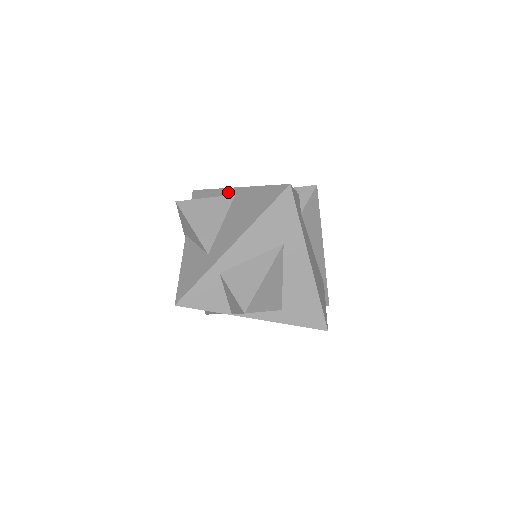
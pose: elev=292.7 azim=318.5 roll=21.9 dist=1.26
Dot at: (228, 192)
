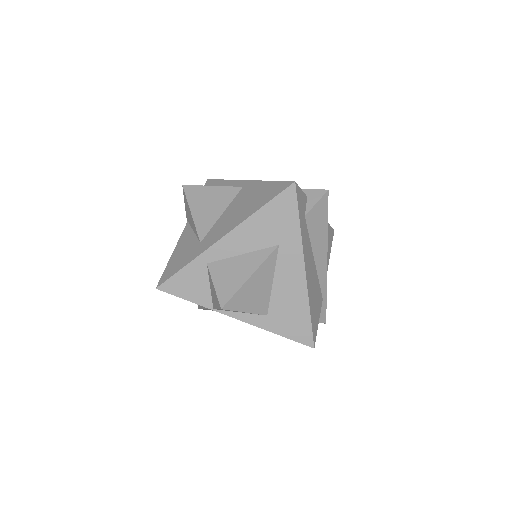
Dot at: (237, 184)
